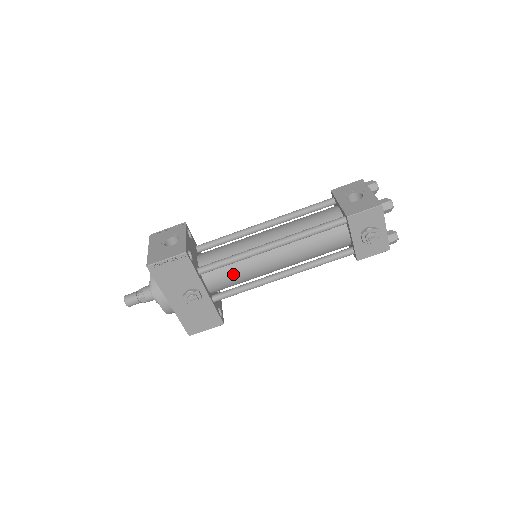
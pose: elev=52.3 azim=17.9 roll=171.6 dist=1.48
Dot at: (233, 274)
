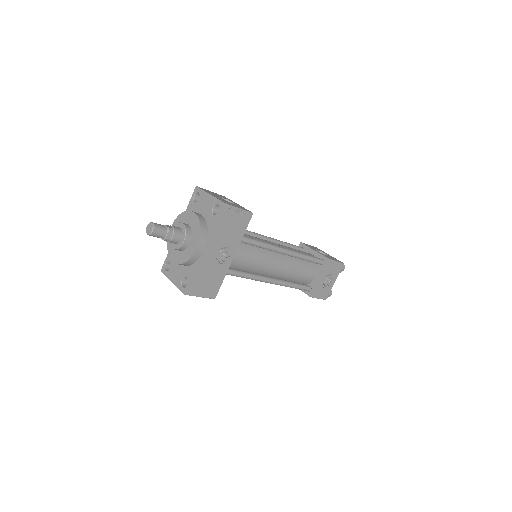
Dot at: (251, 257)
